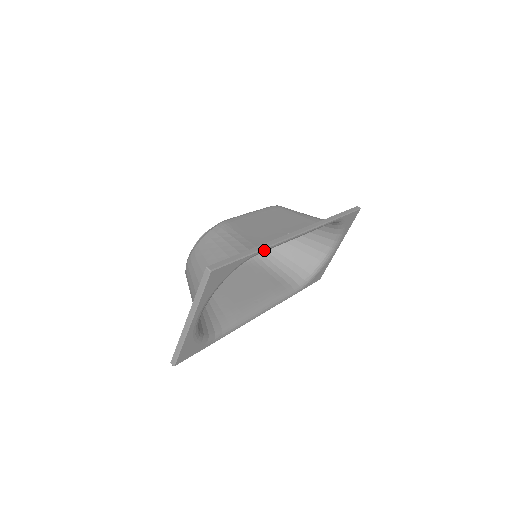
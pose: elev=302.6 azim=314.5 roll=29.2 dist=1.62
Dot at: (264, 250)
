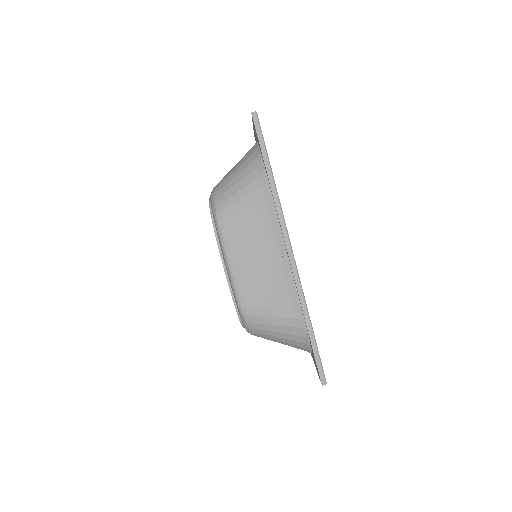
Dot at: (308, 314)
